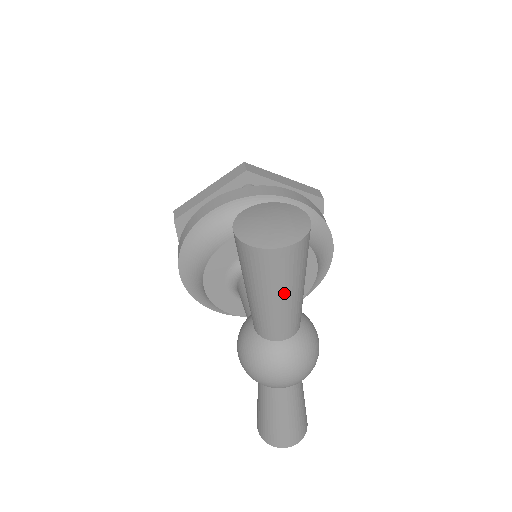
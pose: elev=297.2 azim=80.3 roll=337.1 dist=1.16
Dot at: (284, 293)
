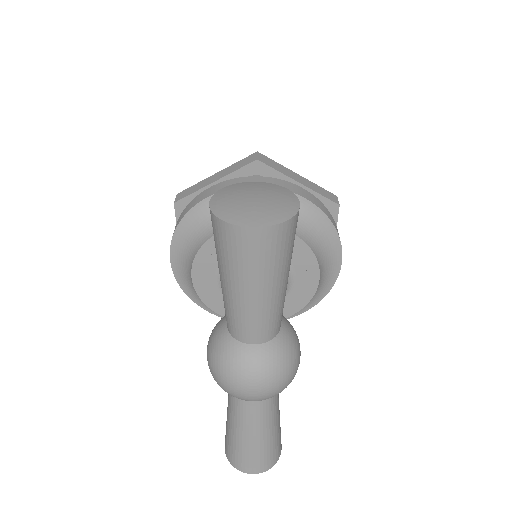
Dot at: (258, 285)
